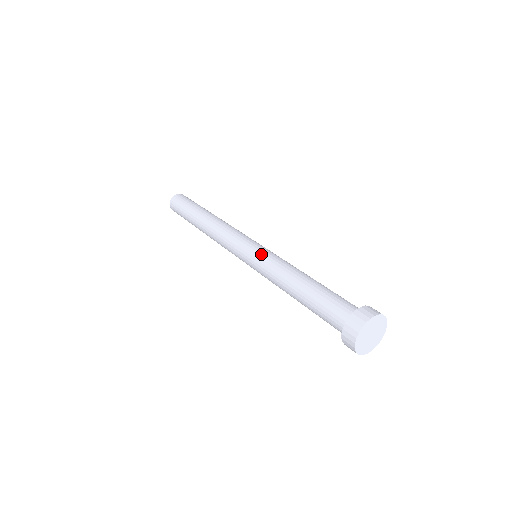
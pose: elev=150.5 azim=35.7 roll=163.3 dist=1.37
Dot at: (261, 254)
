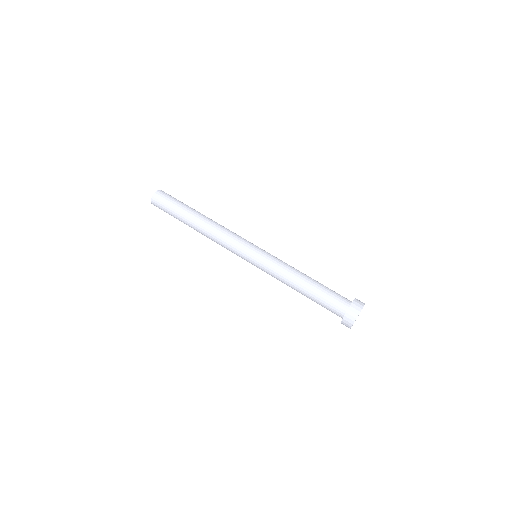
Dot at: (263, 262)
